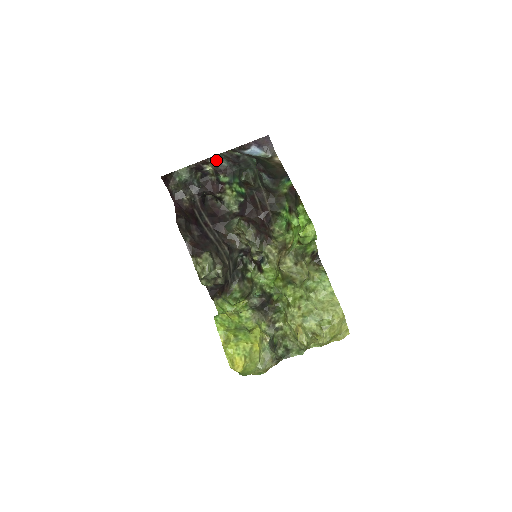
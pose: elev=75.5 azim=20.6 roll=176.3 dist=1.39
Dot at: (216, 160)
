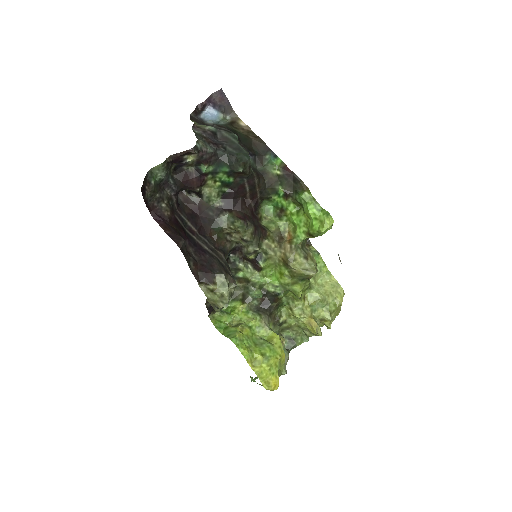
Dot at: (200, 147)
